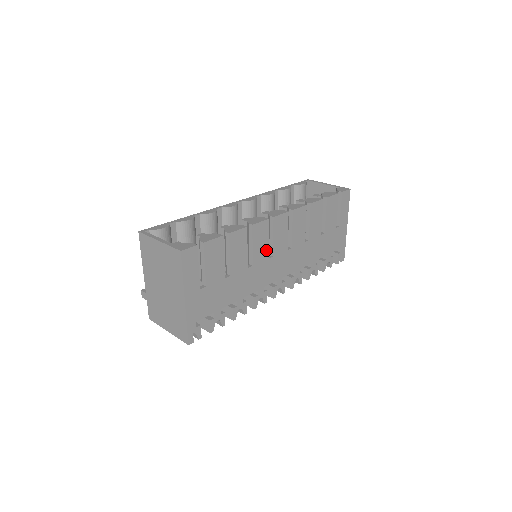
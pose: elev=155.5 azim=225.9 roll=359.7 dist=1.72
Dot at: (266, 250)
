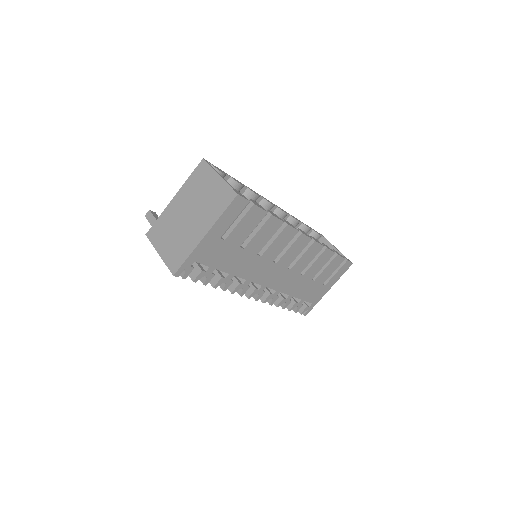
Dot at: (277, 253)
